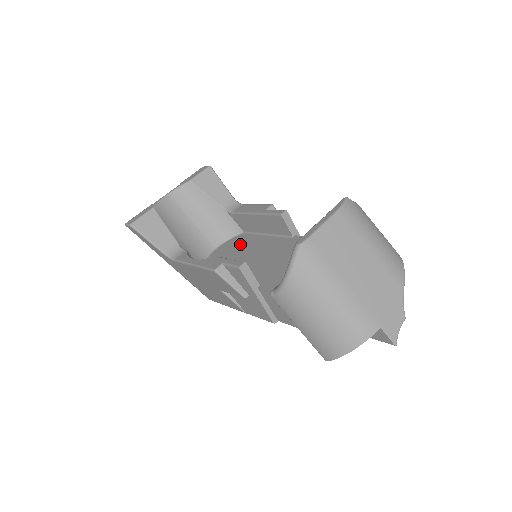
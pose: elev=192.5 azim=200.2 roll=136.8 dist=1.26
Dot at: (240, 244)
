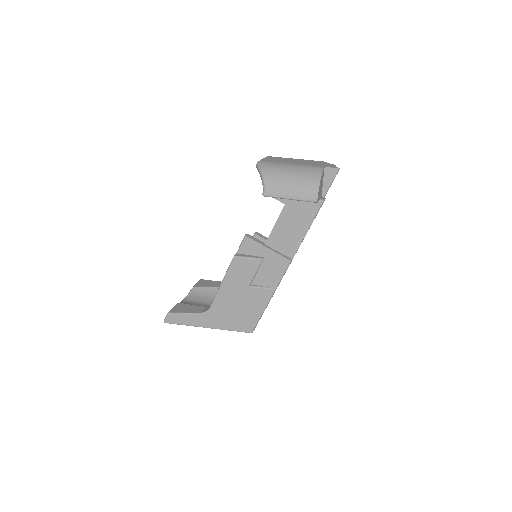
Dot at: occluded
